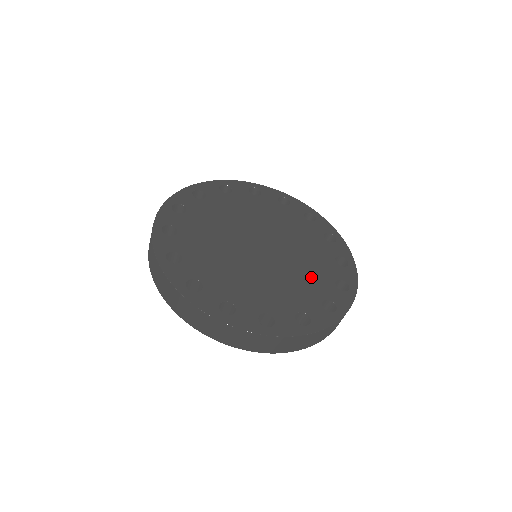
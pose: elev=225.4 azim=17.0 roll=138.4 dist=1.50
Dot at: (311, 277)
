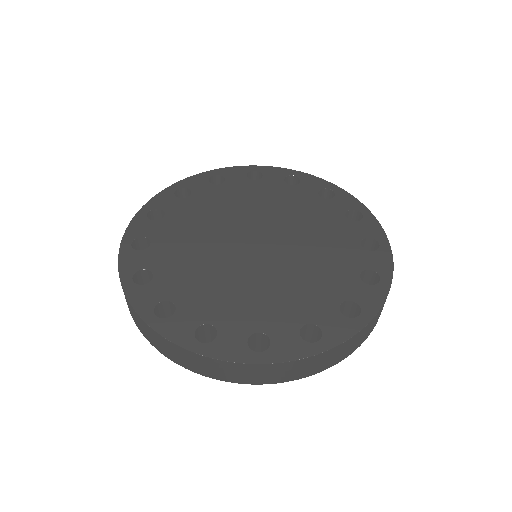
Dot at: (325, 273)
